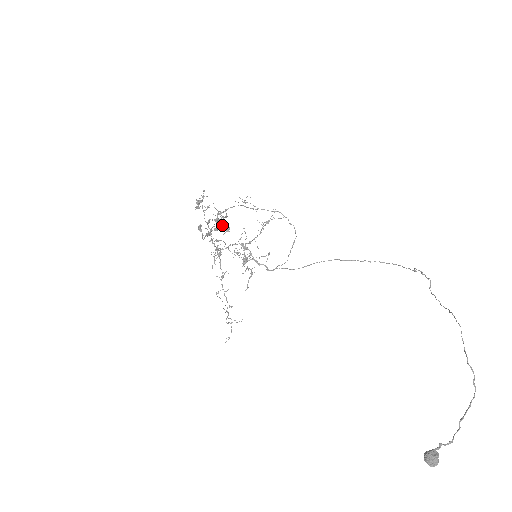
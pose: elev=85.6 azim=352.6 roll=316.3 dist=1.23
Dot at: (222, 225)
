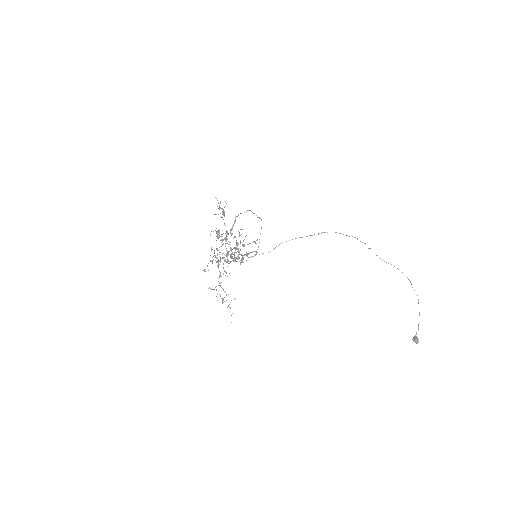
Dot at: occluded
